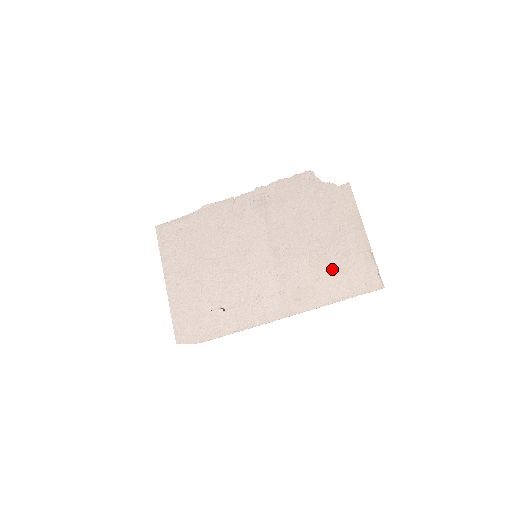
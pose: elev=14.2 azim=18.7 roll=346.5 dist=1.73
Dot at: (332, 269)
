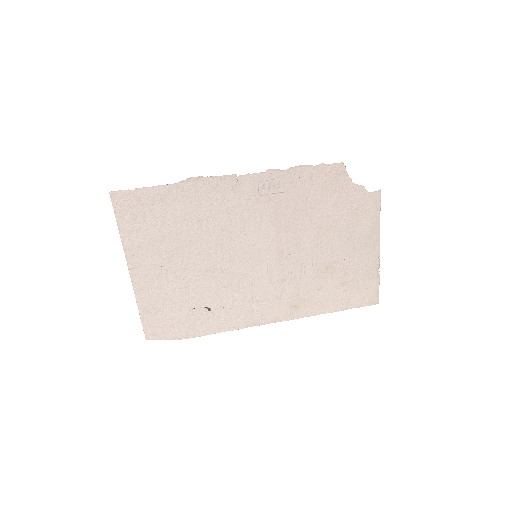
Dot at: (336, 281)
